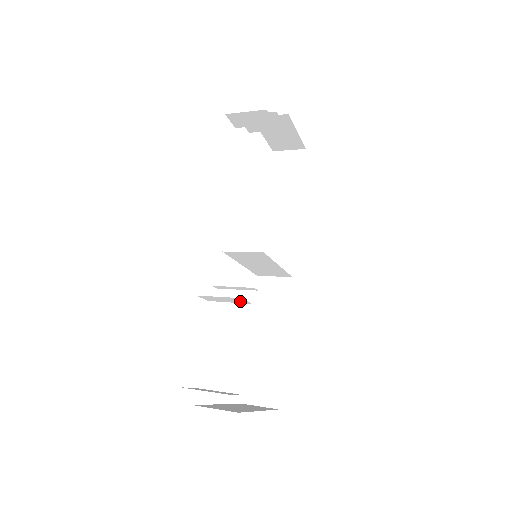
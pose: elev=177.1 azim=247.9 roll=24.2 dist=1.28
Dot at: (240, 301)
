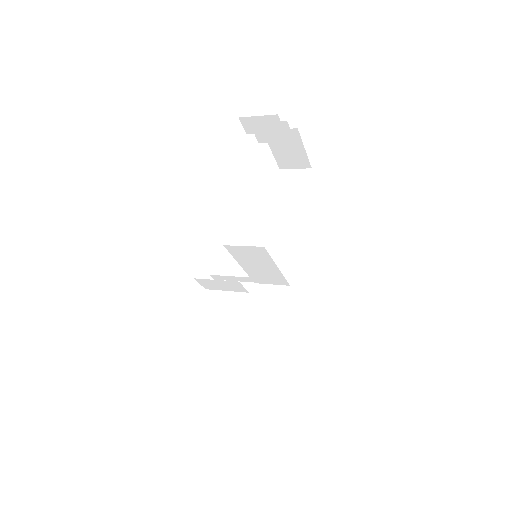
Dot at: (237, 288)
